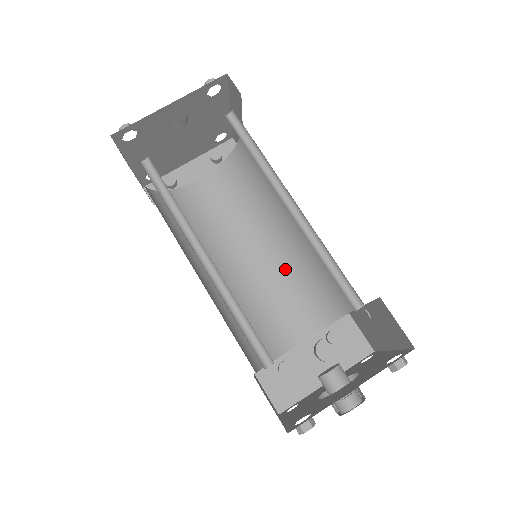
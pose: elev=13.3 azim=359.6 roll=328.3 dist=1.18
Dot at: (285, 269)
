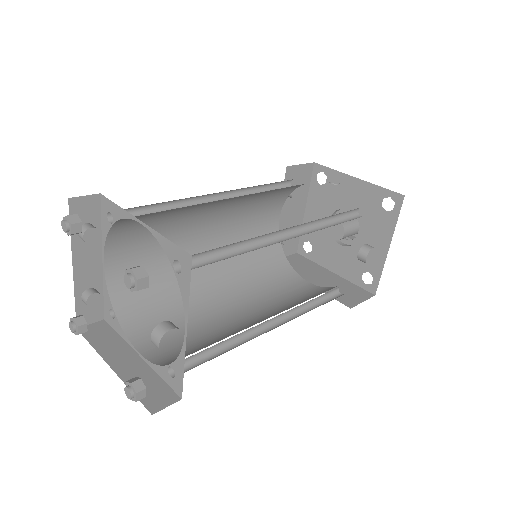
Dot at: (238, 209)
